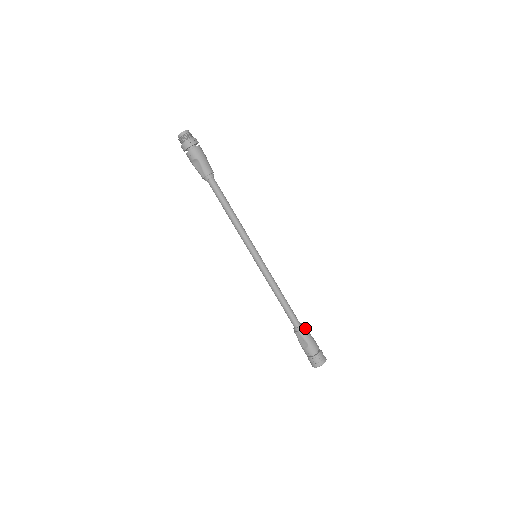
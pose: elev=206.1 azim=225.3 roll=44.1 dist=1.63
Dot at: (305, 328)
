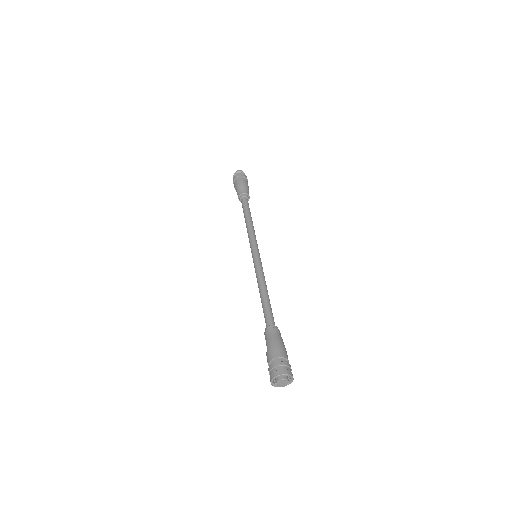
Dot at: (273, 329)
